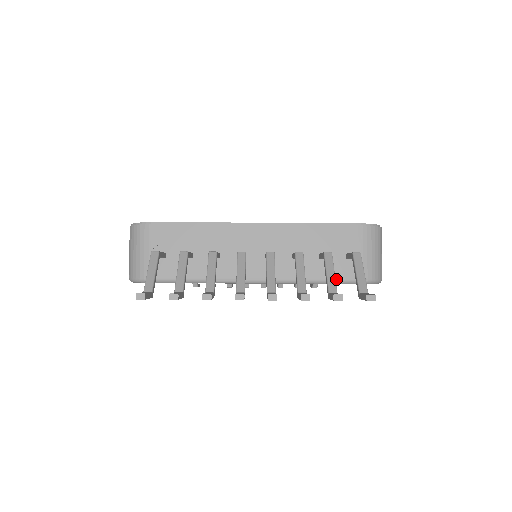
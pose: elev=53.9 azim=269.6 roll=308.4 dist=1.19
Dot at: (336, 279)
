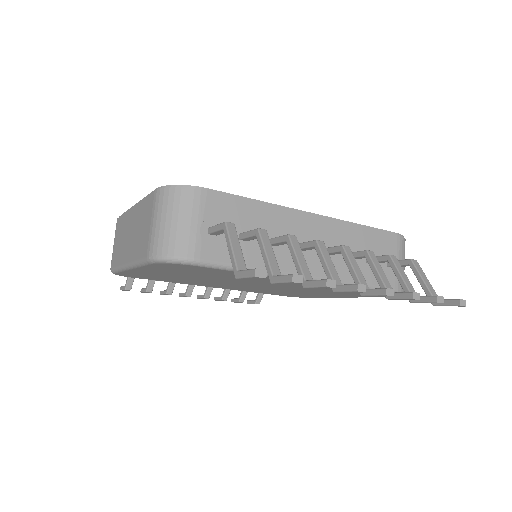
Dot at: (378, 286)
